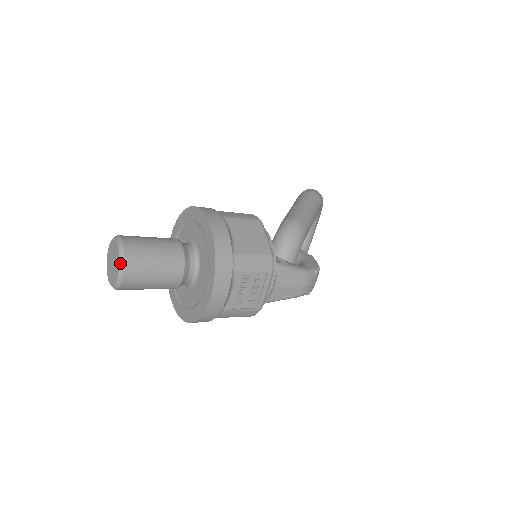
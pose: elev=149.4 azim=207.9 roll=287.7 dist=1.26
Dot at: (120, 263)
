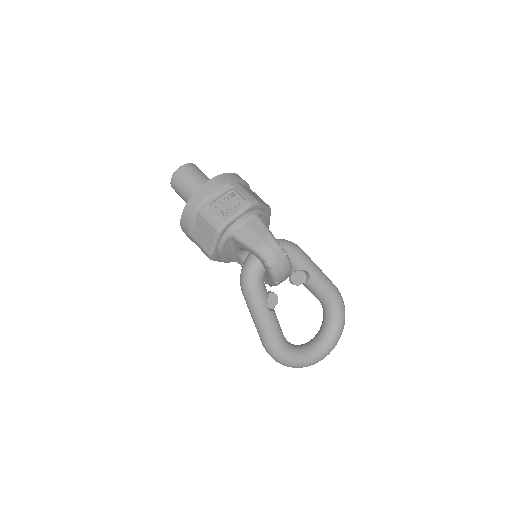
Dot at: (185, 164)
